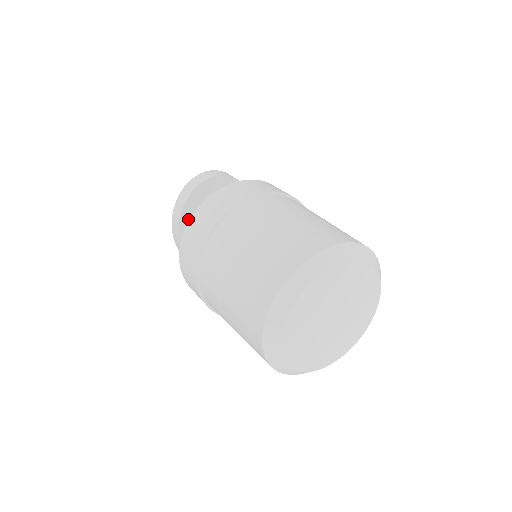
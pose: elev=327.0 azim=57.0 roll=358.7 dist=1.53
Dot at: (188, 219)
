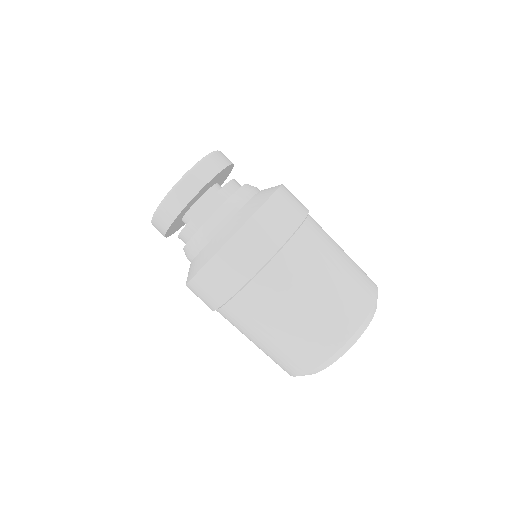
Dot at: (175, 222)
